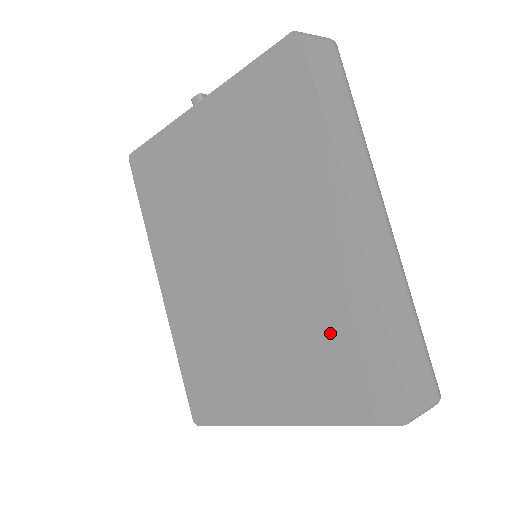
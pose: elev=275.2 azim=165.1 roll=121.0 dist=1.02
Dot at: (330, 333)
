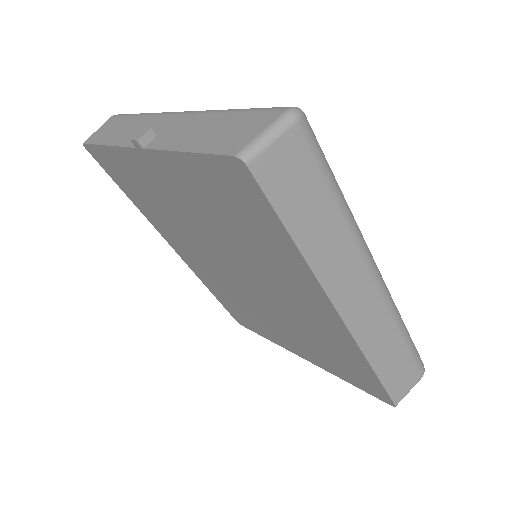
Dot at: (332, 351)
